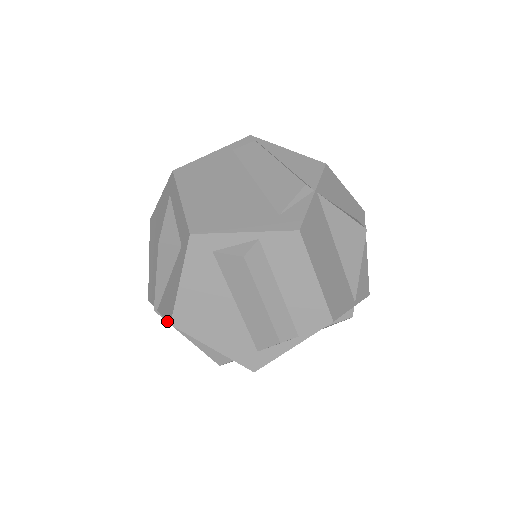
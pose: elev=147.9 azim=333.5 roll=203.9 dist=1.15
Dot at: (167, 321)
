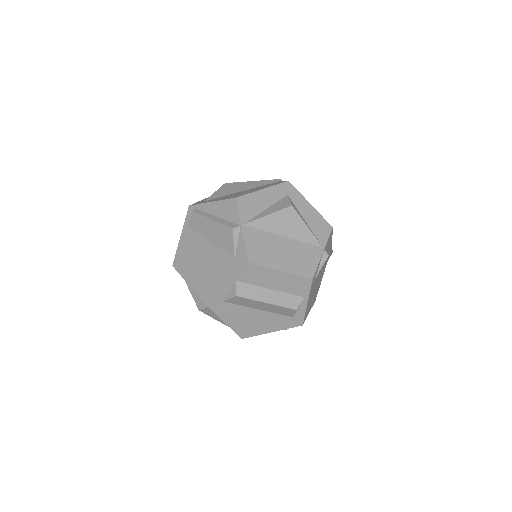
Dot at: occluded
